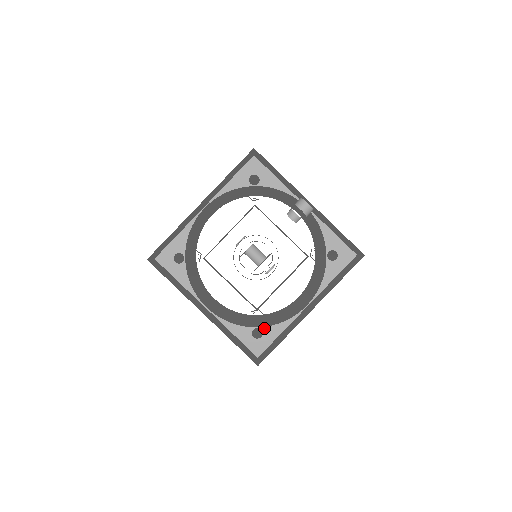
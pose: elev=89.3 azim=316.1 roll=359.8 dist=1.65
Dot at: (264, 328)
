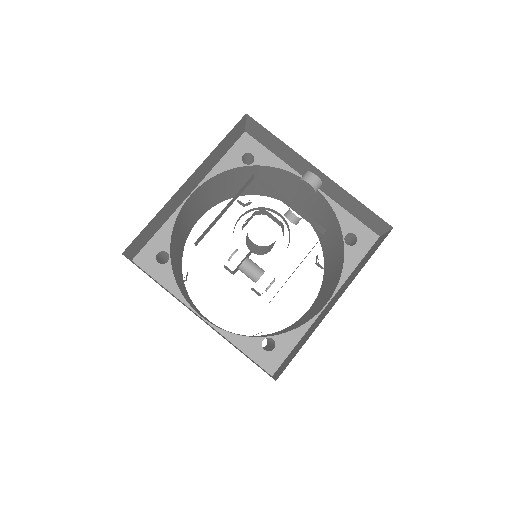
Dot at: (276, 337)
